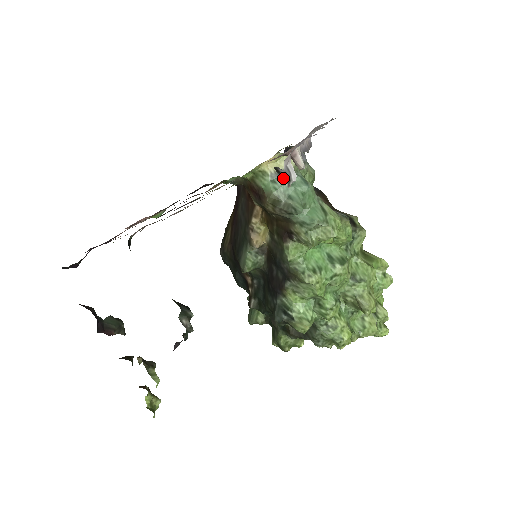
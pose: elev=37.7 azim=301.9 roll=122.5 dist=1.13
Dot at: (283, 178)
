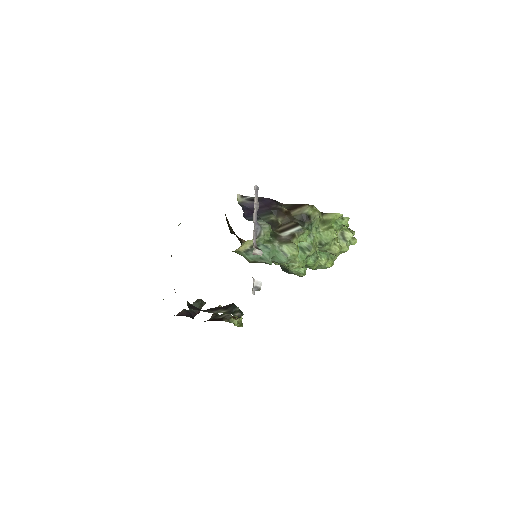
Dot at: (255, 290)
